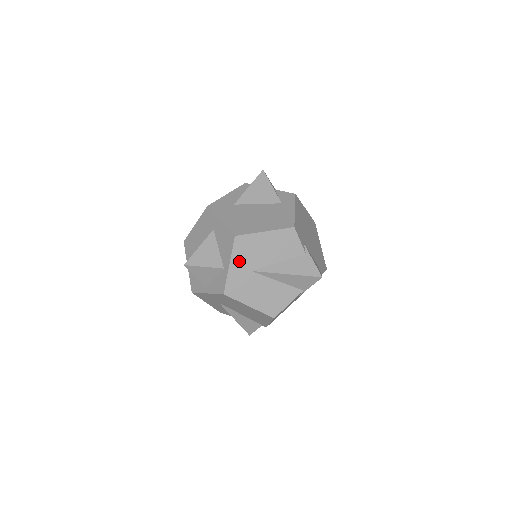
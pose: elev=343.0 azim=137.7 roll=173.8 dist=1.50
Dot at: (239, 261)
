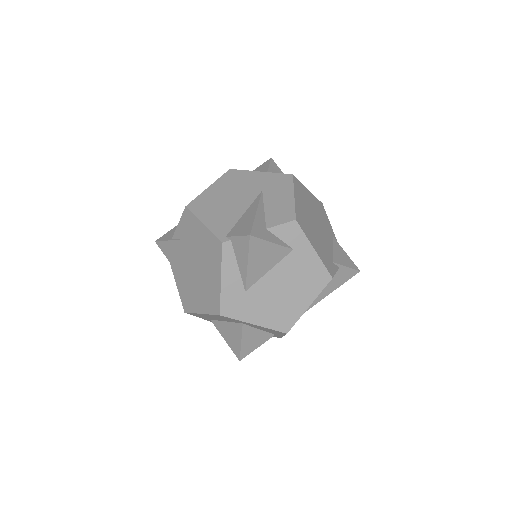
Dot at: occluded
